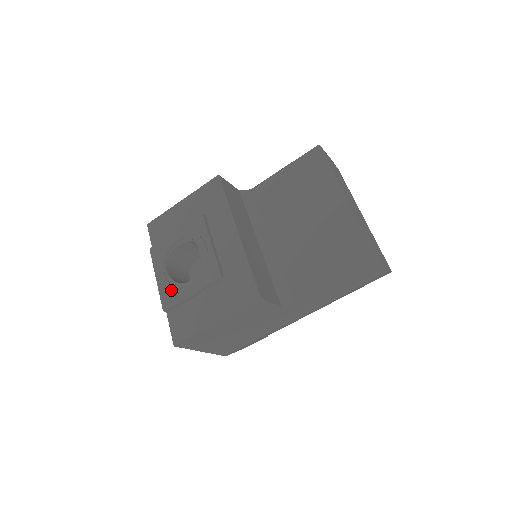
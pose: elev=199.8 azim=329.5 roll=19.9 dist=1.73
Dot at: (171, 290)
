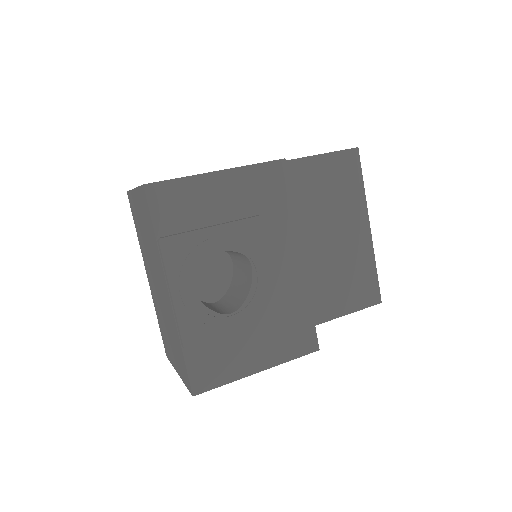
Dot at: (202, 321)
